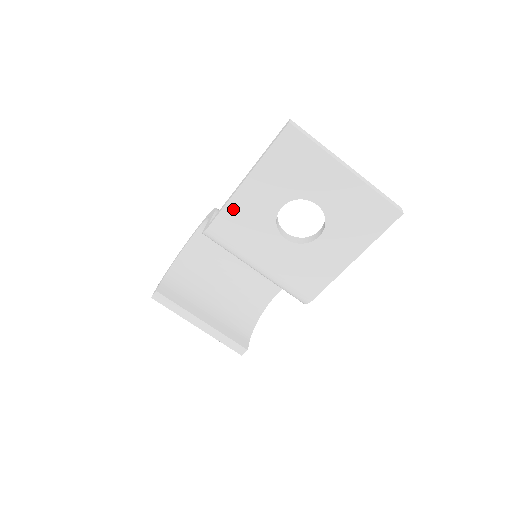
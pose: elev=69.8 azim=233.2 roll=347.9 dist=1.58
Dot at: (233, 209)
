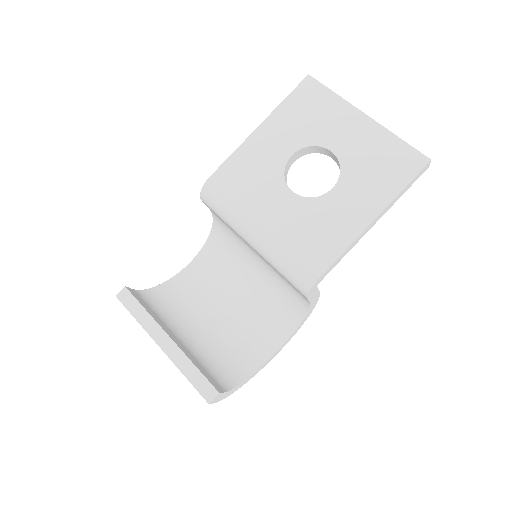
Dot at: (240, 158)
